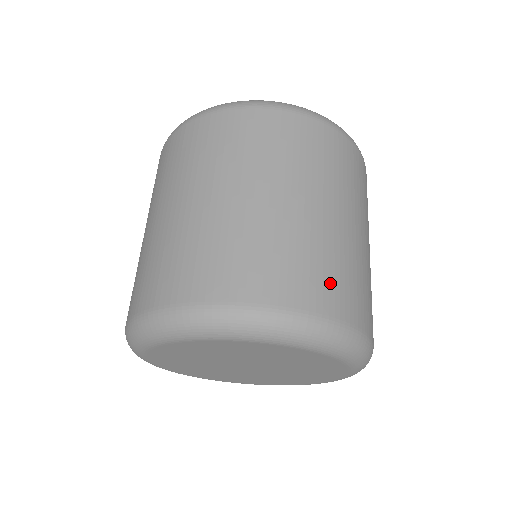
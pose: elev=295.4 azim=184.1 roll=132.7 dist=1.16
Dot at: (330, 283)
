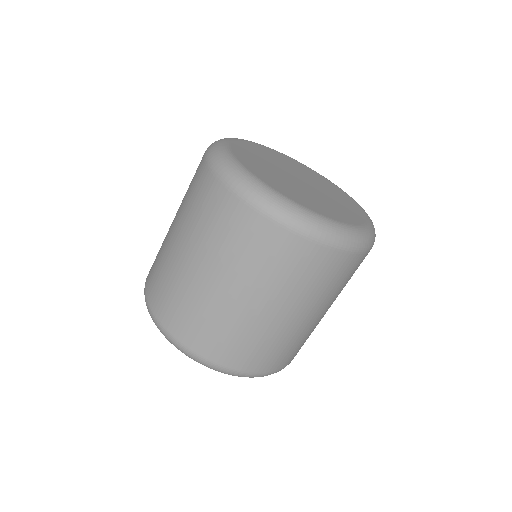
Dot at: (260, 356)
